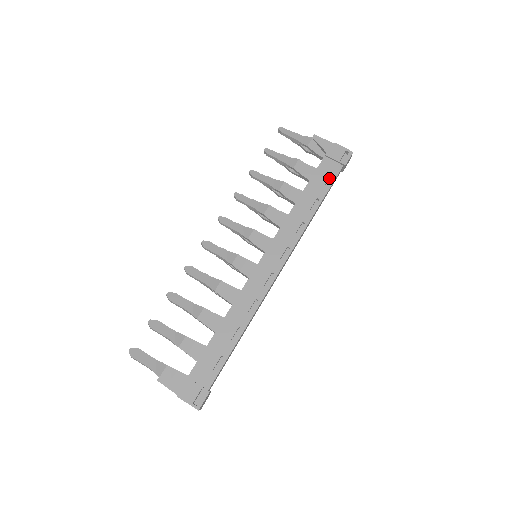
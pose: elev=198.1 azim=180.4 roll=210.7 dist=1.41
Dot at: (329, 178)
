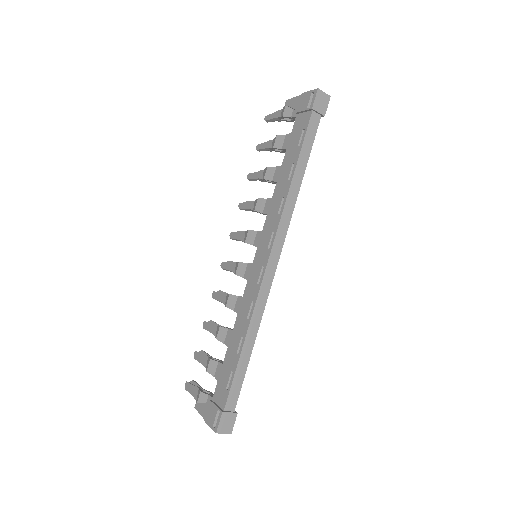
Dot at: occluded
